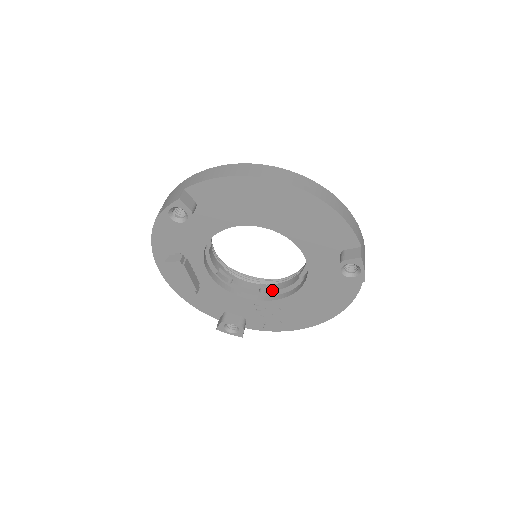
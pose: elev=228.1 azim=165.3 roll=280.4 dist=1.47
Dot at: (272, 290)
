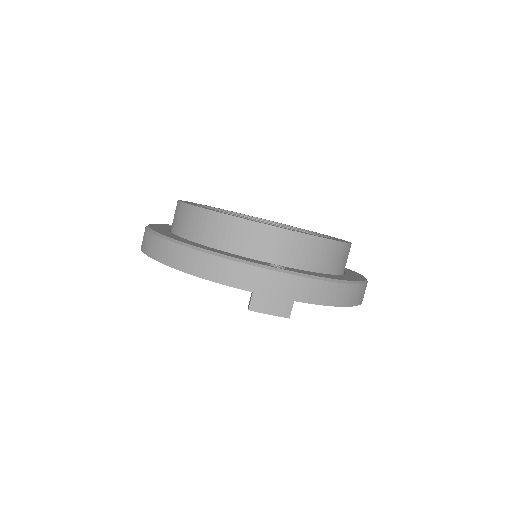
Dot at: occluded
